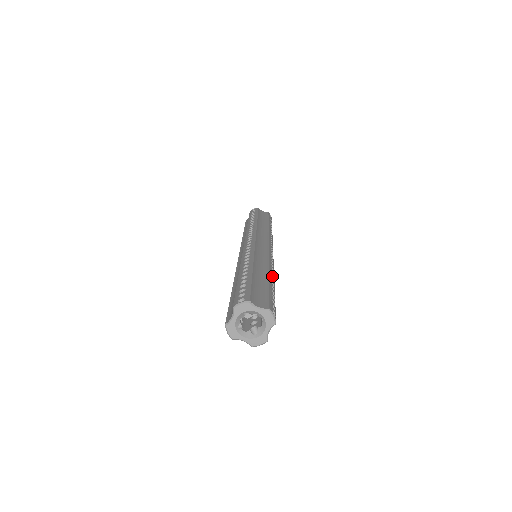
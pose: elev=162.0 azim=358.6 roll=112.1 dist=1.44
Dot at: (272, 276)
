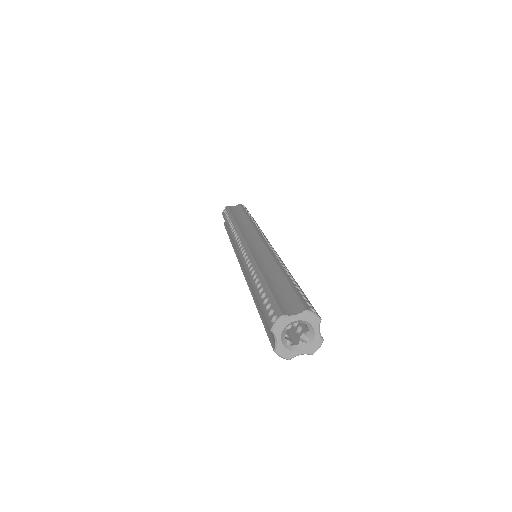
Dot at: (285, 269)
